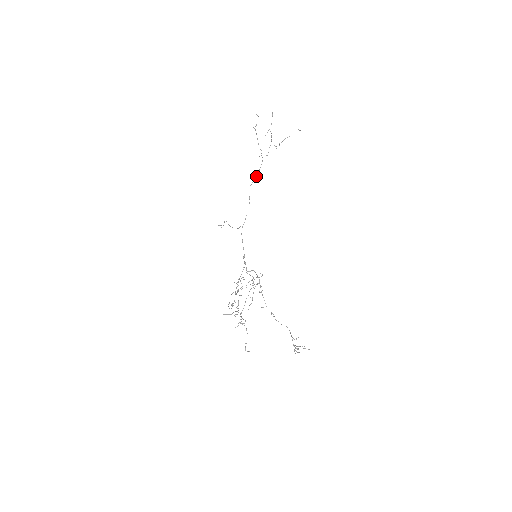
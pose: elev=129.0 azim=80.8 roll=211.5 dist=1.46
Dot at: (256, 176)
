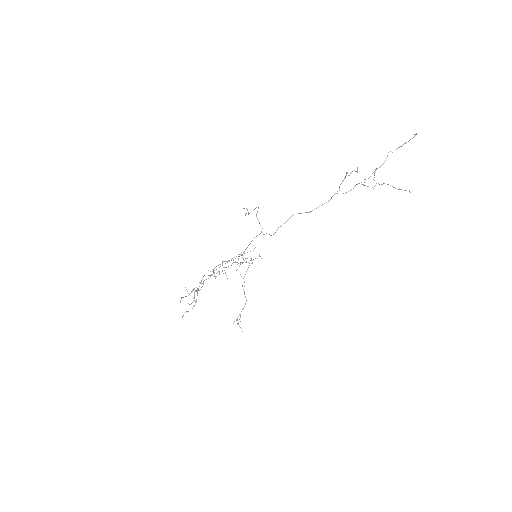
Dot at: (307, 212)
